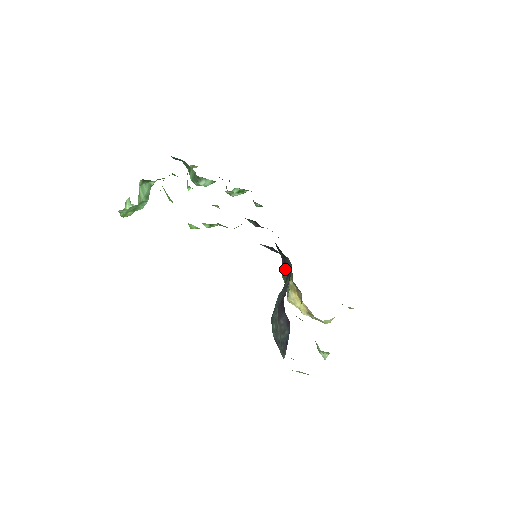
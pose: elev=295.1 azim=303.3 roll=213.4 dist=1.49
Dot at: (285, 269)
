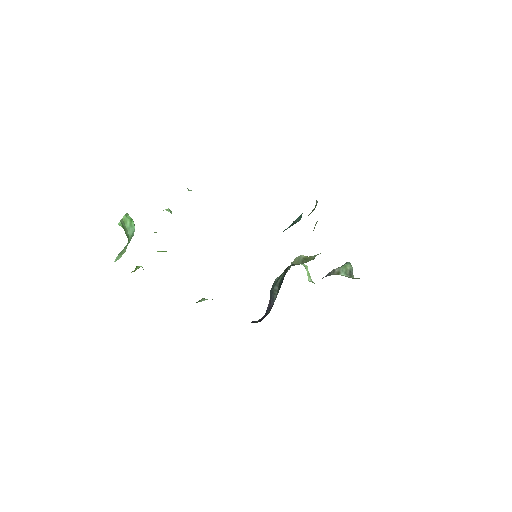
Dot at: occluded
